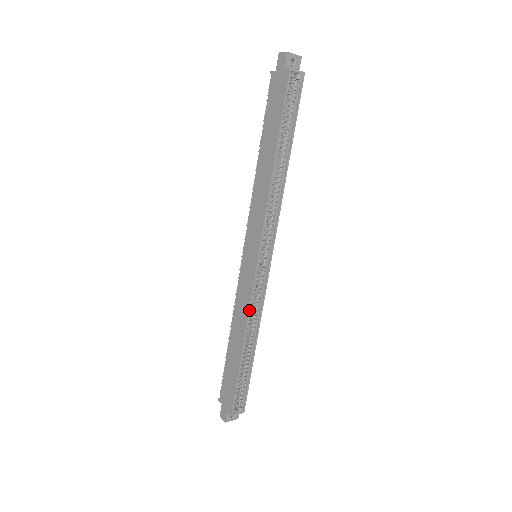
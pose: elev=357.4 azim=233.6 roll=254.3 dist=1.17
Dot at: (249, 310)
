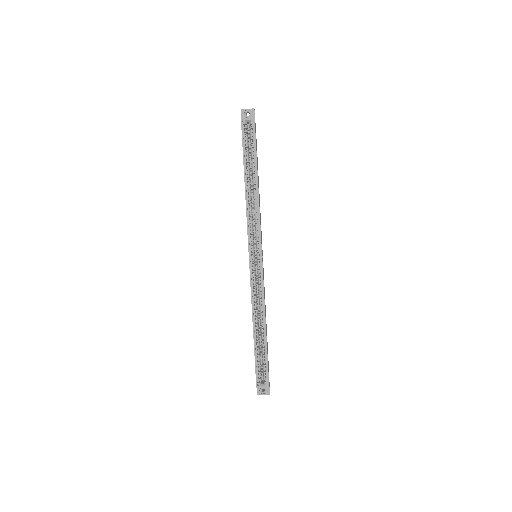
Dot at: (251, 297)
